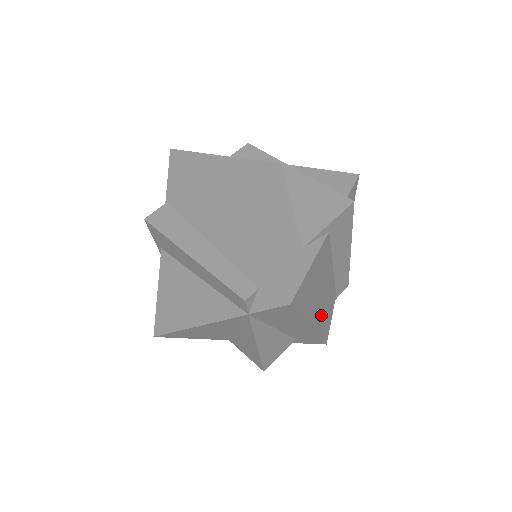
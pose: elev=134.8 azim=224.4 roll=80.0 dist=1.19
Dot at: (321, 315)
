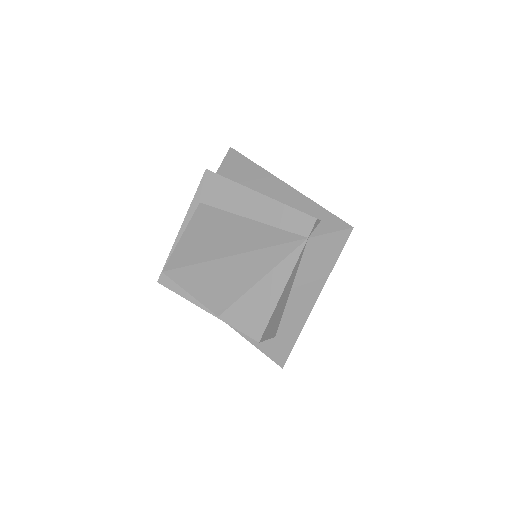
Dot at: occluded
